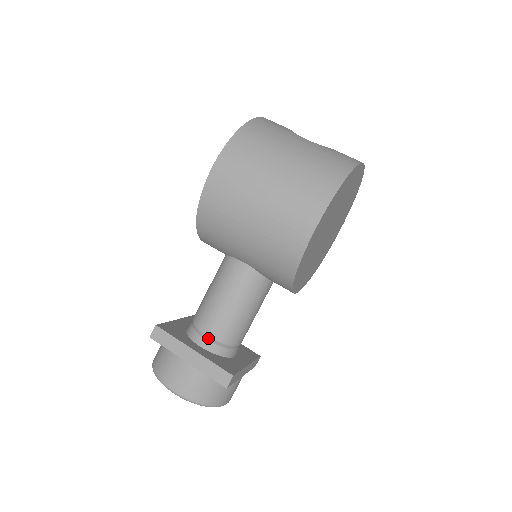
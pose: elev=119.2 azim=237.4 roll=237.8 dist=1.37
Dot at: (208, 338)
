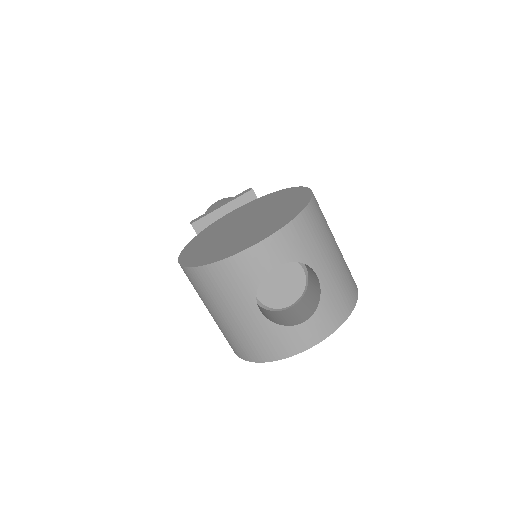
Dot at: occluded
